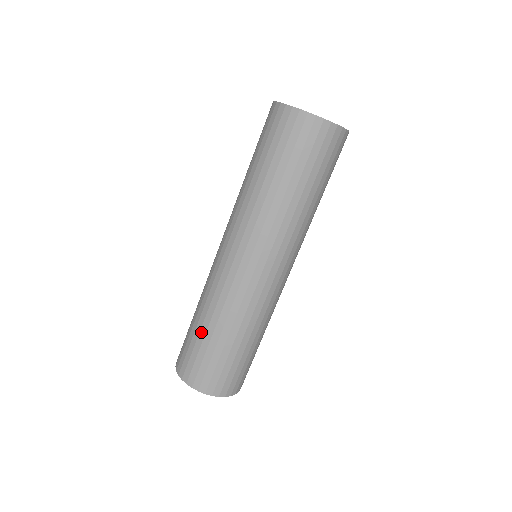
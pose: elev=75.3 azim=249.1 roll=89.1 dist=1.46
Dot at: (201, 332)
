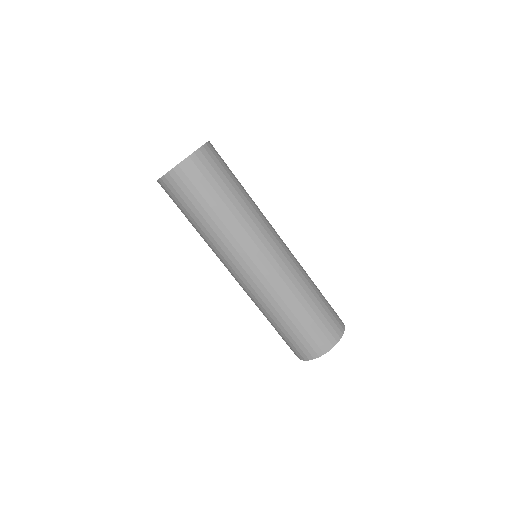
Dot at: (284, 327)
